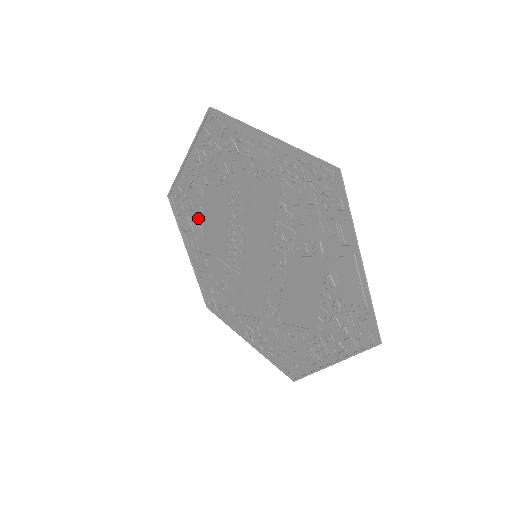
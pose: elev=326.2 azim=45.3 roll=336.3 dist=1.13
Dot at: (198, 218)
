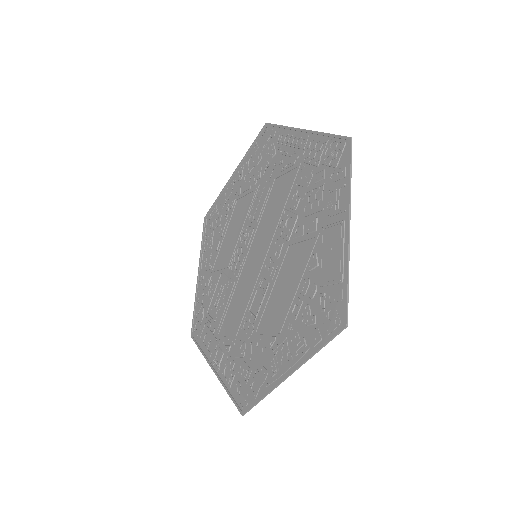
Dot at: (221, 231)
